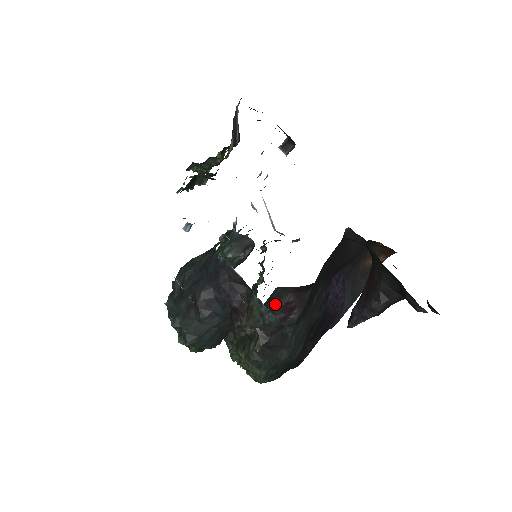
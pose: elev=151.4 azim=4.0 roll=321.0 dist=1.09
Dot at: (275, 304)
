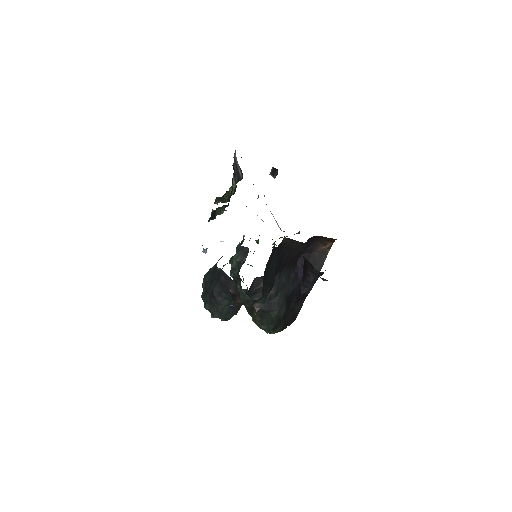
Dot at: (257, 287)
